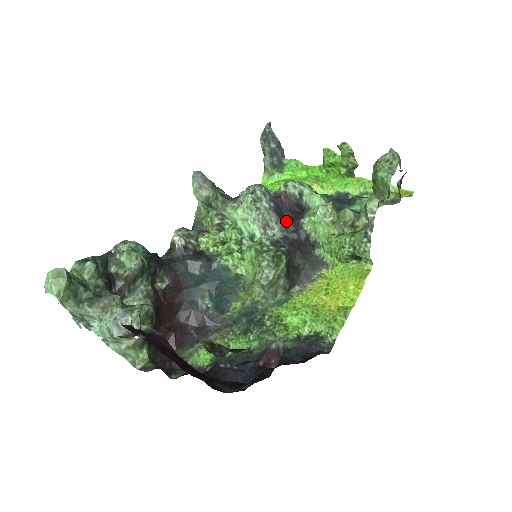
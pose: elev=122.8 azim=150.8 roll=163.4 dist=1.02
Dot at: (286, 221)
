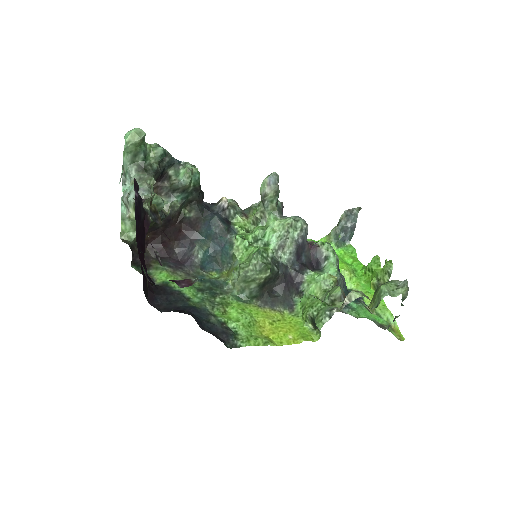
Dot at: (298, 261)
